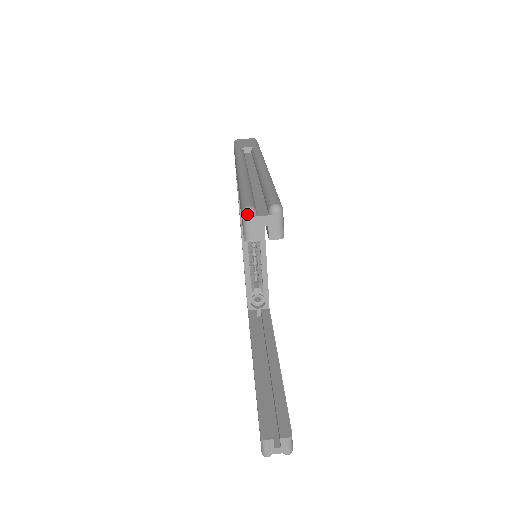
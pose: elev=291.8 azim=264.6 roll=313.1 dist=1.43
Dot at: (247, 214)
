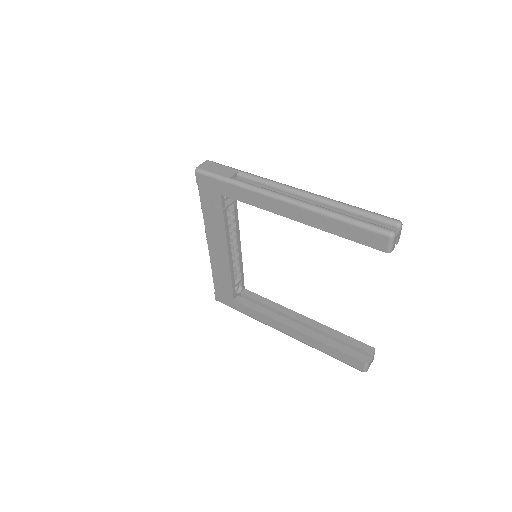
Dot at: (395, 237)
